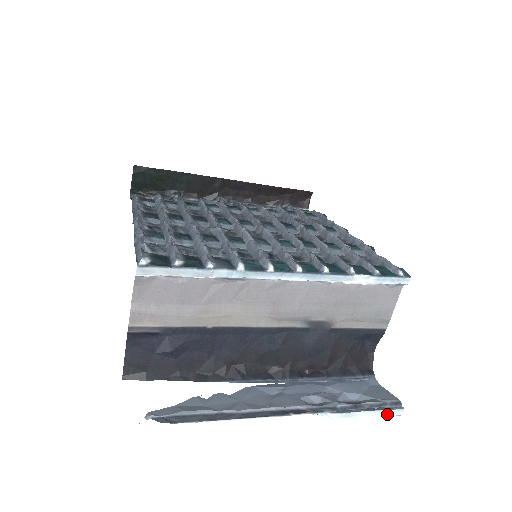
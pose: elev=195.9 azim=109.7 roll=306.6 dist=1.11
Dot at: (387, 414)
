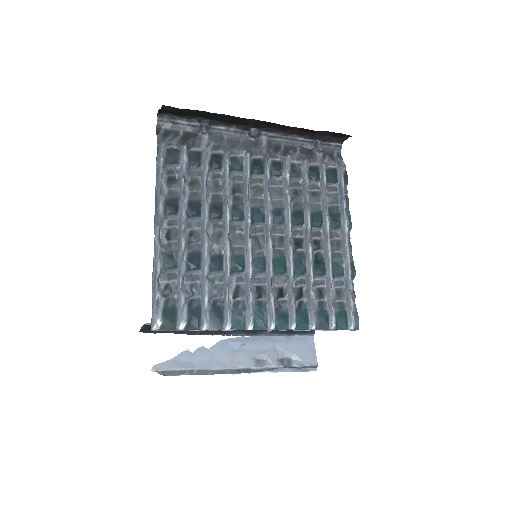
Dot at: (305, 371)
